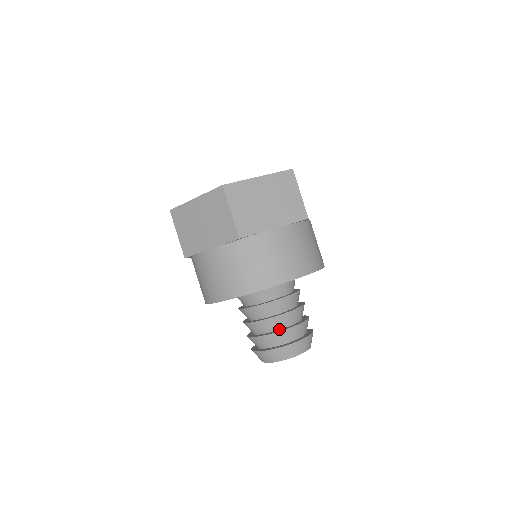
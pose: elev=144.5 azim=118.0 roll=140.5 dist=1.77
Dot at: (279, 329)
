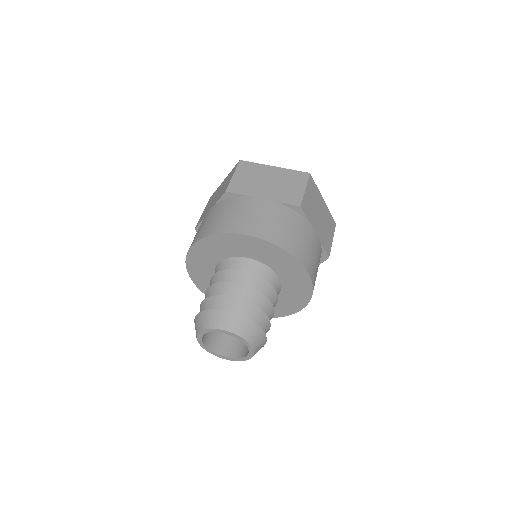
Dot at: occluded
